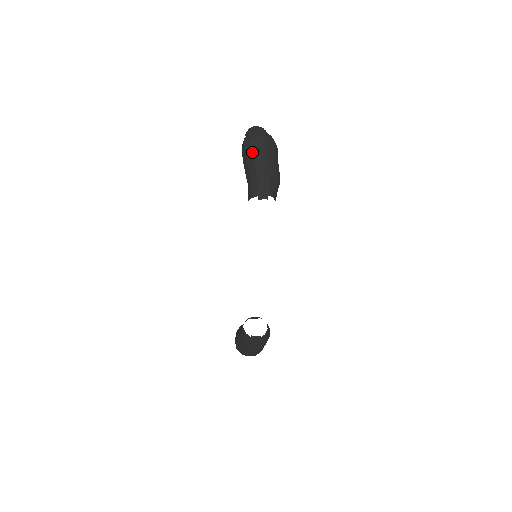
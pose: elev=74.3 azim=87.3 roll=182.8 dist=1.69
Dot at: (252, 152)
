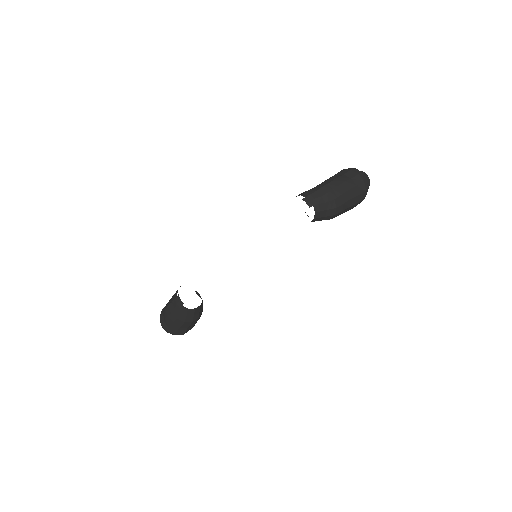
Dot at: (341, 176)
